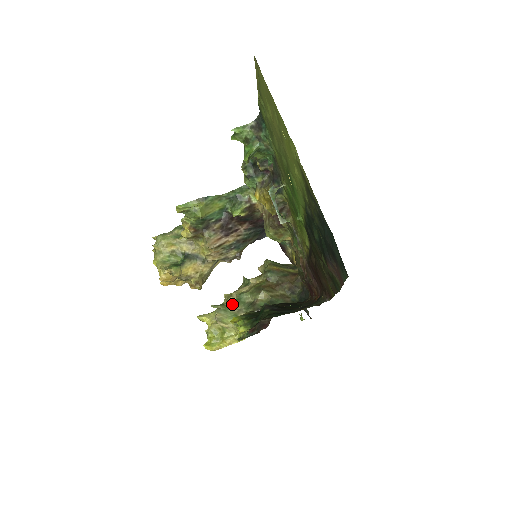
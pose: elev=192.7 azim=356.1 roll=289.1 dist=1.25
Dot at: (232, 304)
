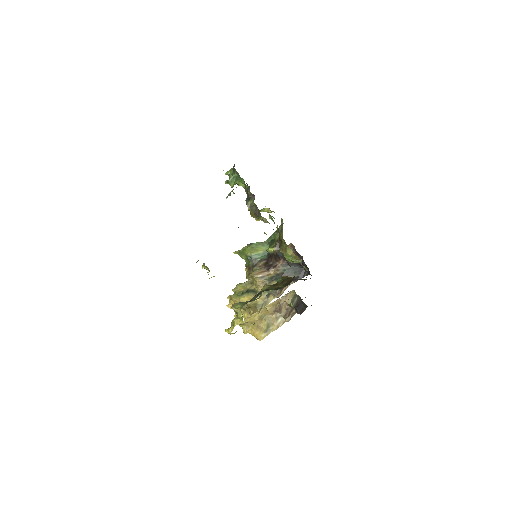
Dot at: occluded
